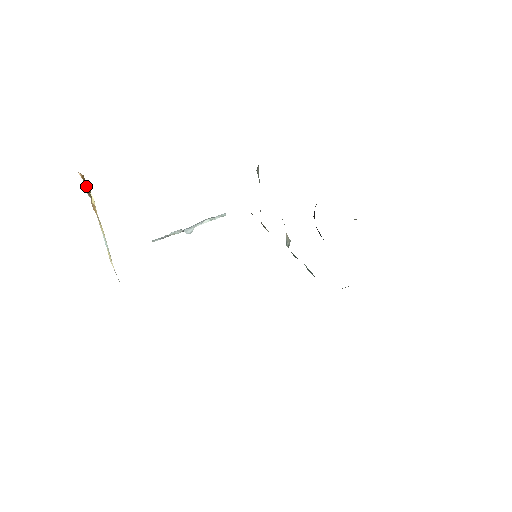
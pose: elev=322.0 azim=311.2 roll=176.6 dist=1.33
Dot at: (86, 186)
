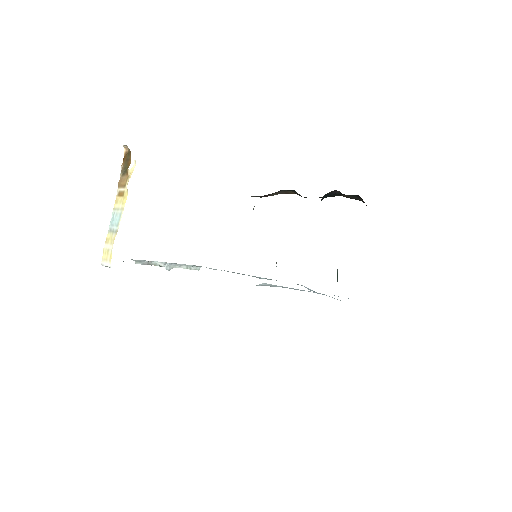
Dot at: (125, 162)
